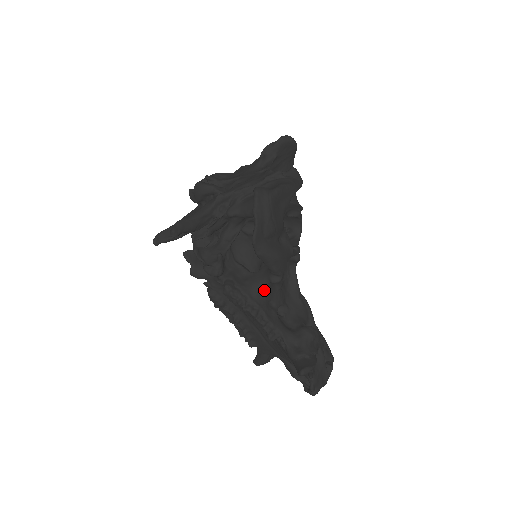
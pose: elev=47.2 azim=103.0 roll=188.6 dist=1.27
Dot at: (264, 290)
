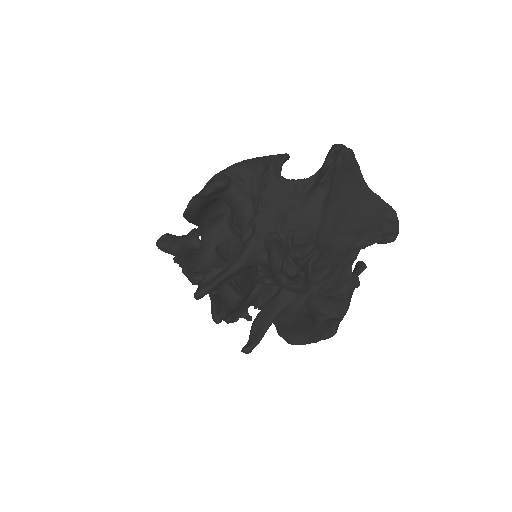
Dot at: occluded
